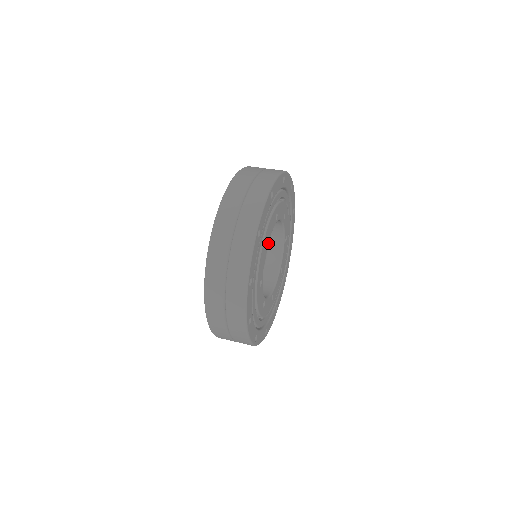
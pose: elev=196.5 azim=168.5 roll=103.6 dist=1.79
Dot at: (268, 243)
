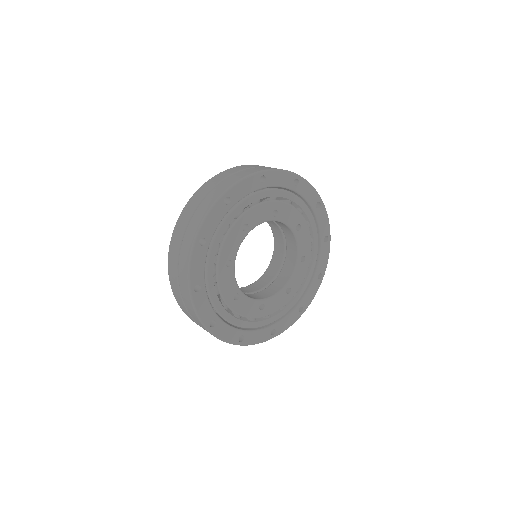
Dot at: (285, 259)
